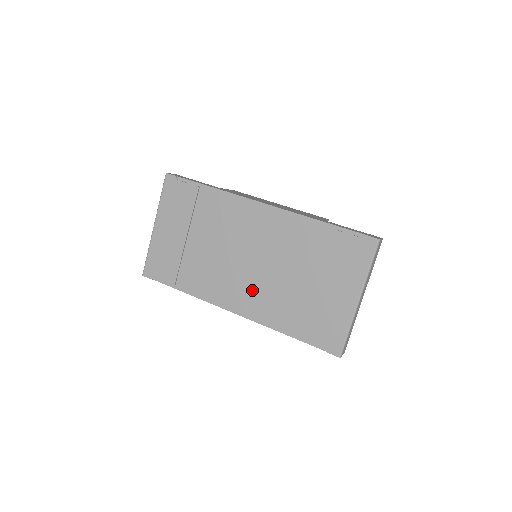
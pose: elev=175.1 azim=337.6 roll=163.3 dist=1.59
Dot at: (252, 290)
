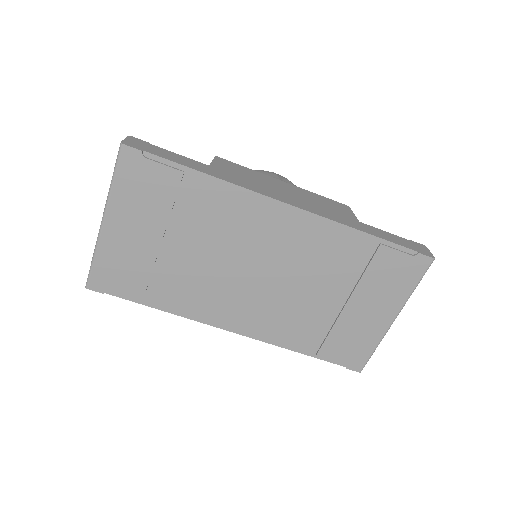
Dot at: (260, 308)
